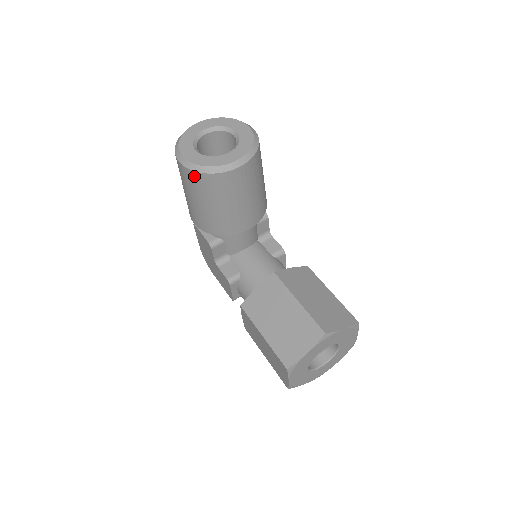
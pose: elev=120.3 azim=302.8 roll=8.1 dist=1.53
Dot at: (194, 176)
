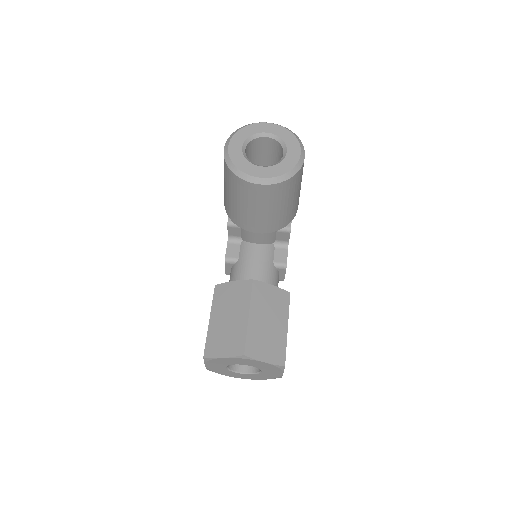
Dot at: (226, 168)
